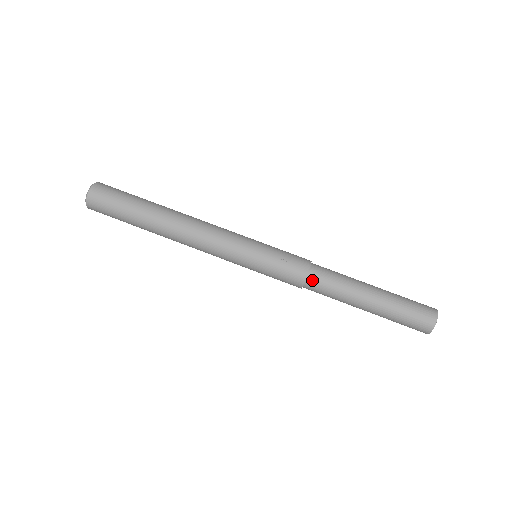
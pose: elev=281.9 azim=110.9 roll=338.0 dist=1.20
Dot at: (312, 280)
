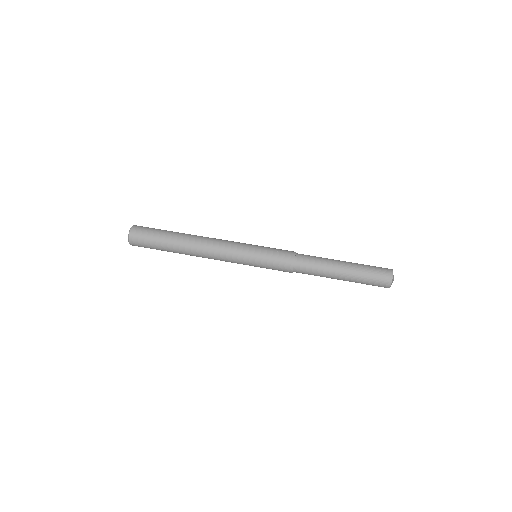
Dot at: (299, 261)
